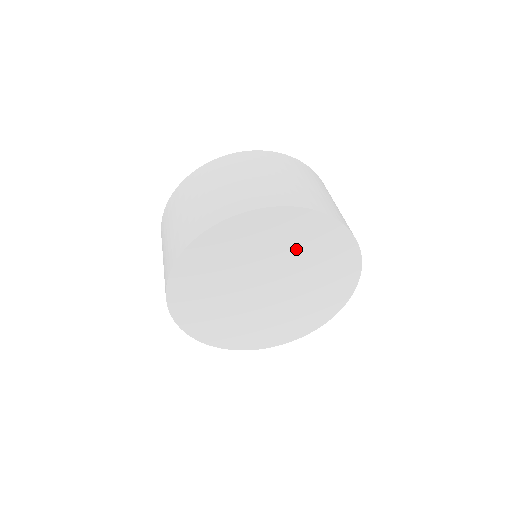
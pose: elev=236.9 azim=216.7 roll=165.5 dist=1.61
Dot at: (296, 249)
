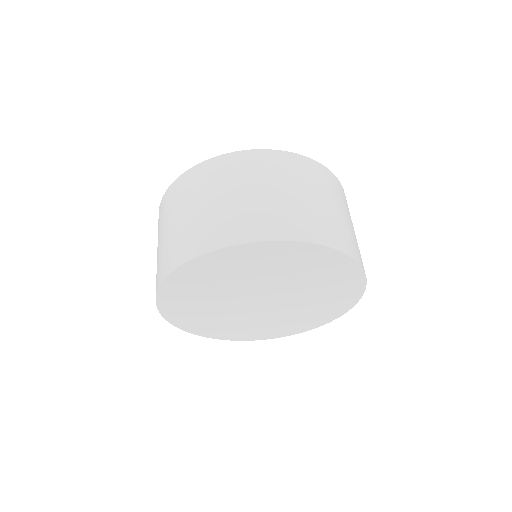
Dot at: (317, 286)
